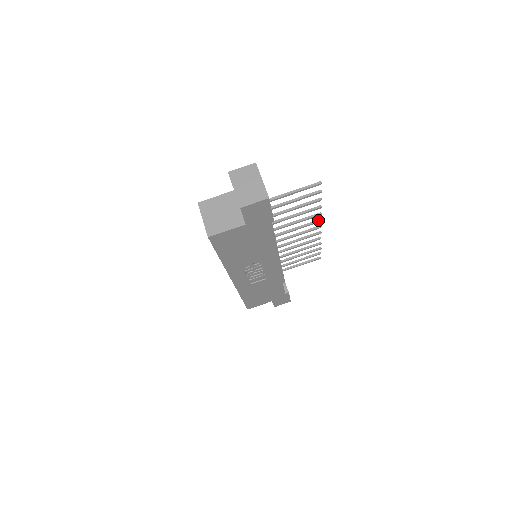
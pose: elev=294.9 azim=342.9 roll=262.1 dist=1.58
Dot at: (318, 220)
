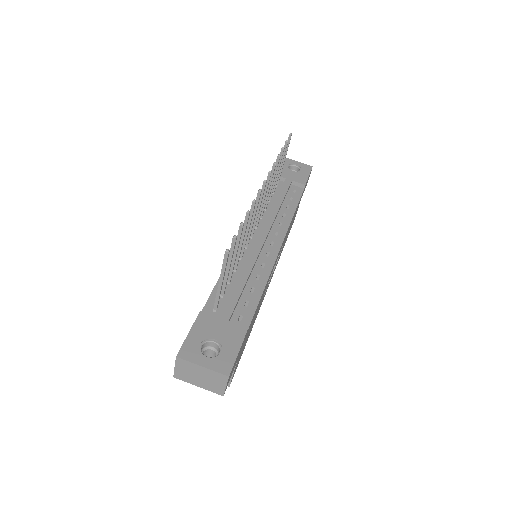
Dot at: (258, 194)
